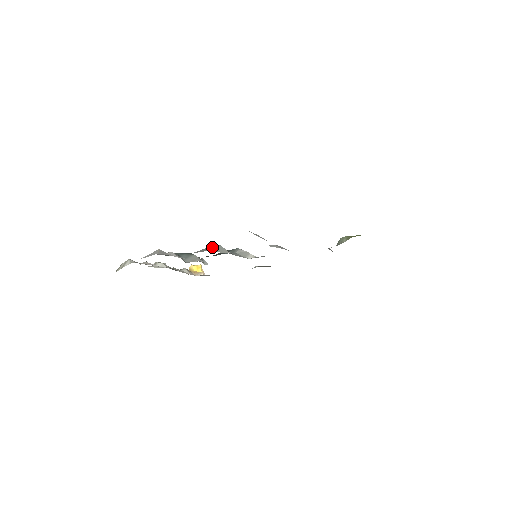
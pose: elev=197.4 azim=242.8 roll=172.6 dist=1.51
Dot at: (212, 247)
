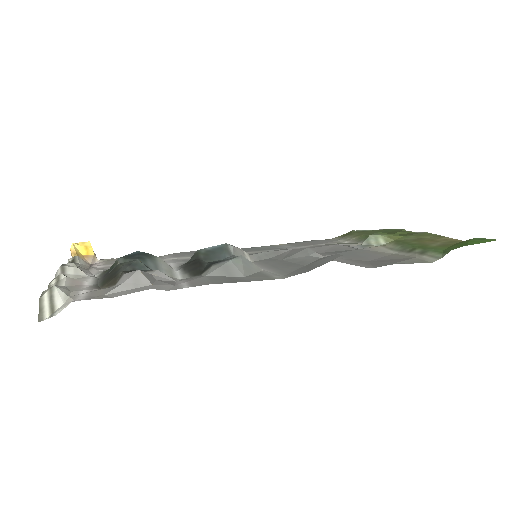
Dot at: (239, 263)
